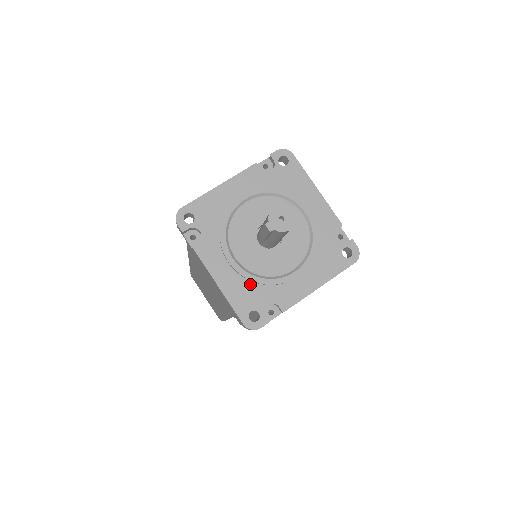
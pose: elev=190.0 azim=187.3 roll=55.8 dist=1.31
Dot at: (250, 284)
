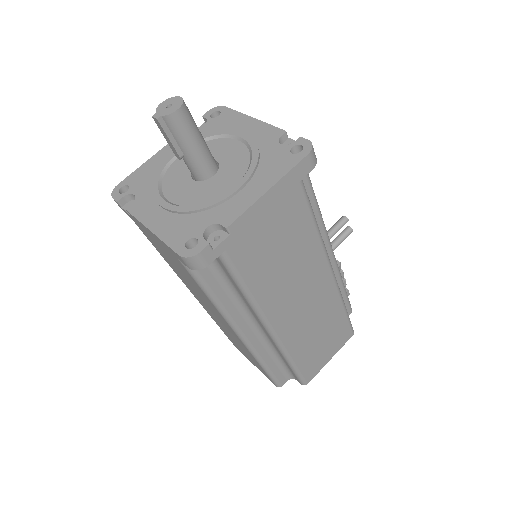
Dot at: (186, 217)
